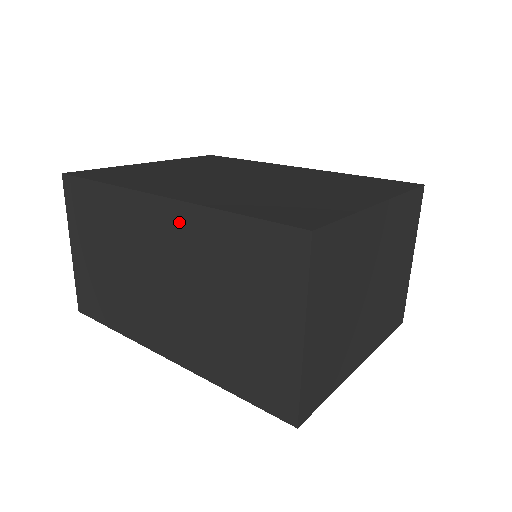
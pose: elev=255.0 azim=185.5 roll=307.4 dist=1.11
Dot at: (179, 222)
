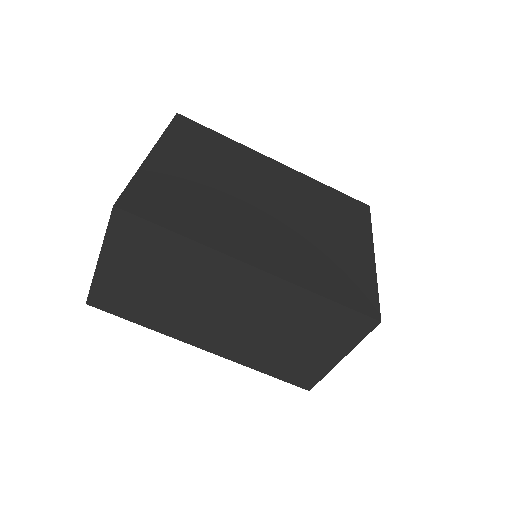
Dot at: (269, 288)
